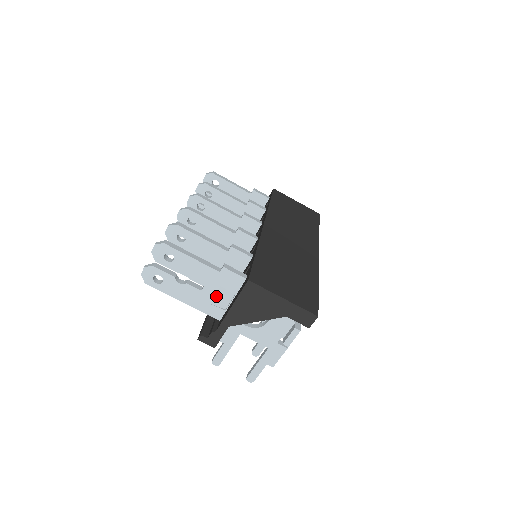
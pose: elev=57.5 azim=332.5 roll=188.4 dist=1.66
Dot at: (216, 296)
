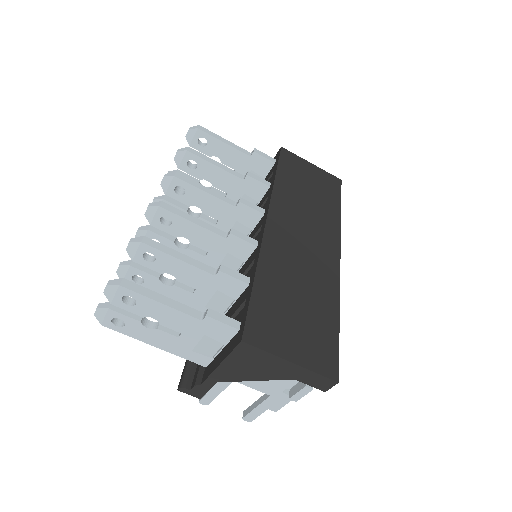
Dot at: (199, 344)
